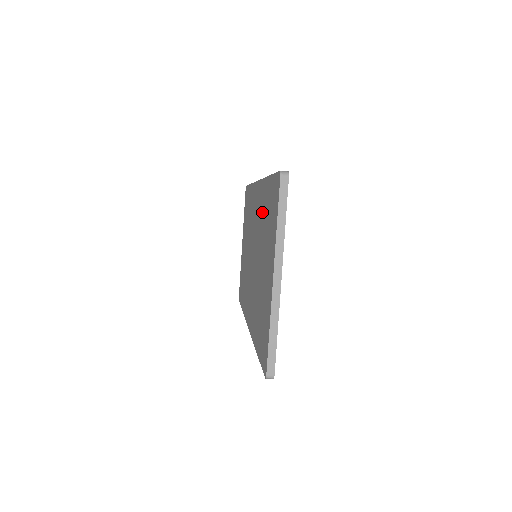
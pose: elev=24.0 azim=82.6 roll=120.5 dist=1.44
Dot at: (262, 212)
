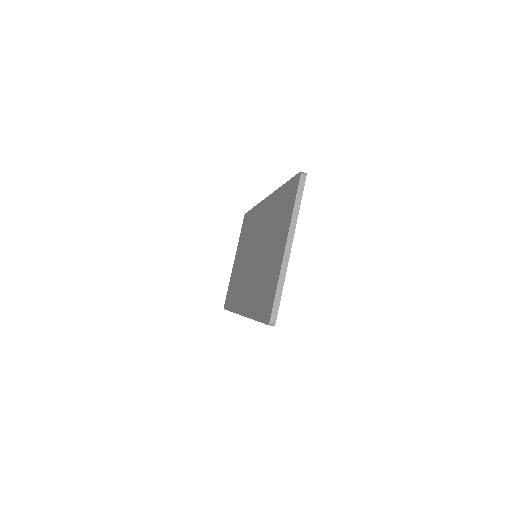
Dot at: (272, 214)
